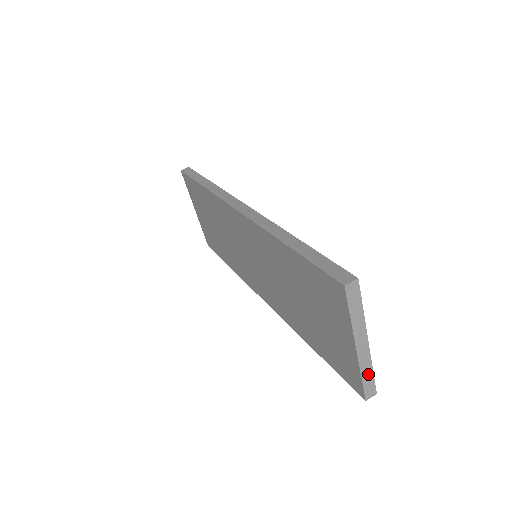
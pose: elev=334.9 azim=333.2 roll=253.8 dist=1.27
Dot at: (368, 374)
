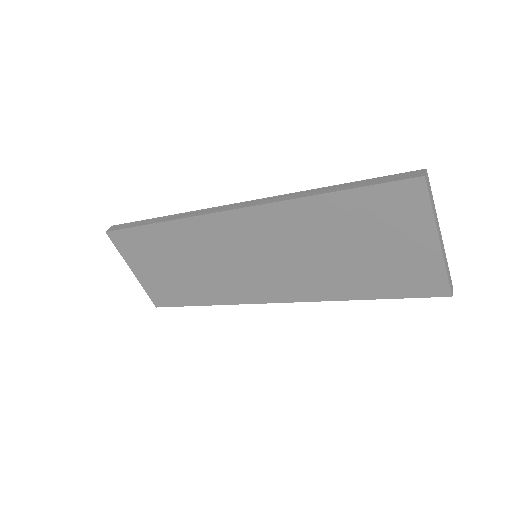
Dot at: (447, 268)
